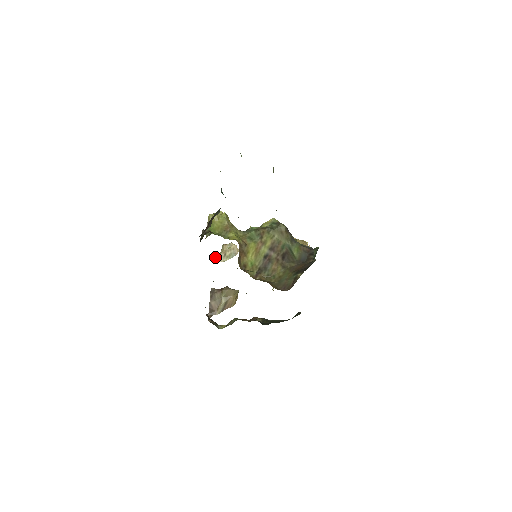
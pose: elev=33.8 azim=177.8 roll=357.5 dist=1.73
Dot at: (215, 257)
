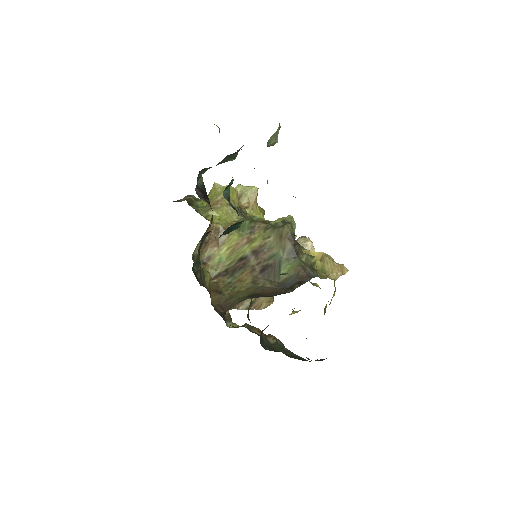
Dot at: occluded
